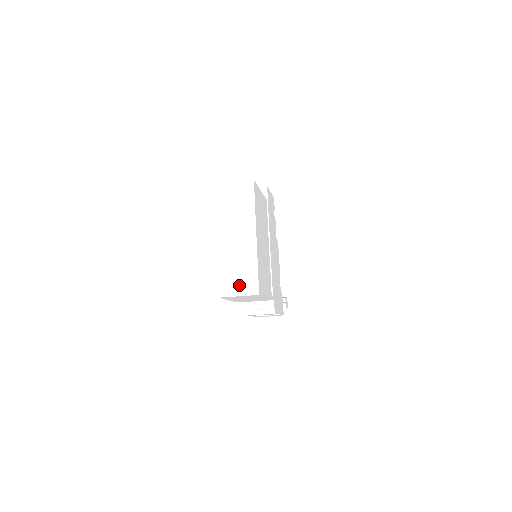
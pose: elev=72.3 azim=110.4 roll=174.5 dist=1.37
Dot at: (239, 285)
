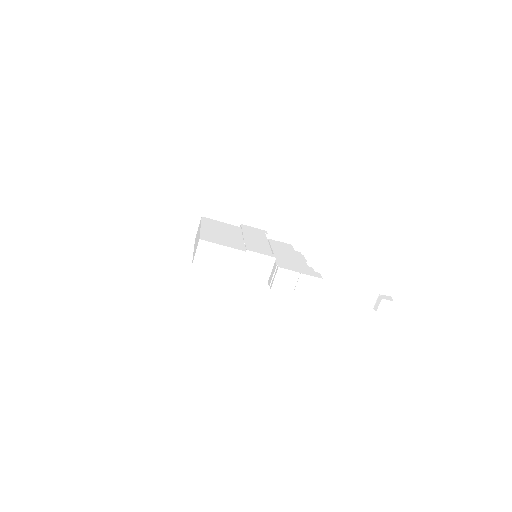
Dot at: occluded
